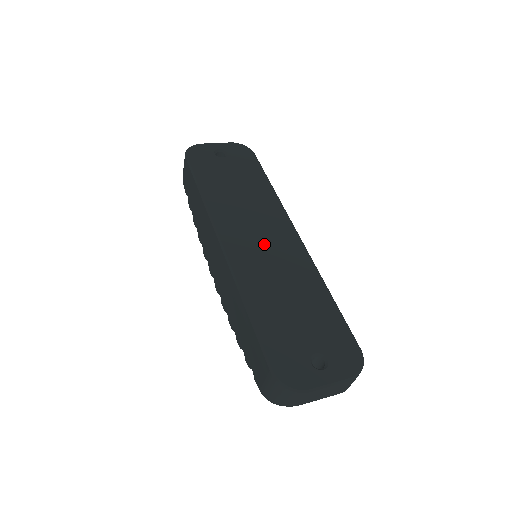
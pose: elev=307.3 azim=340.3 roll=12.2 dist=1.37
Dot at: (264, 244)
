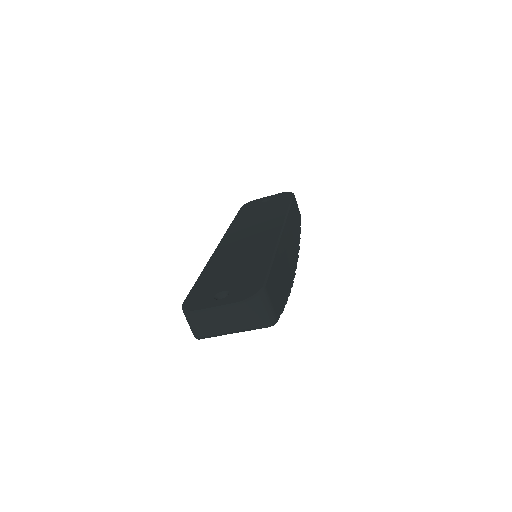
Dot at: (248, 239)
